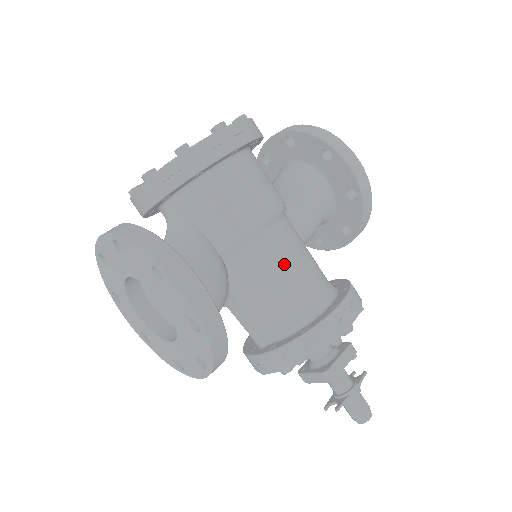
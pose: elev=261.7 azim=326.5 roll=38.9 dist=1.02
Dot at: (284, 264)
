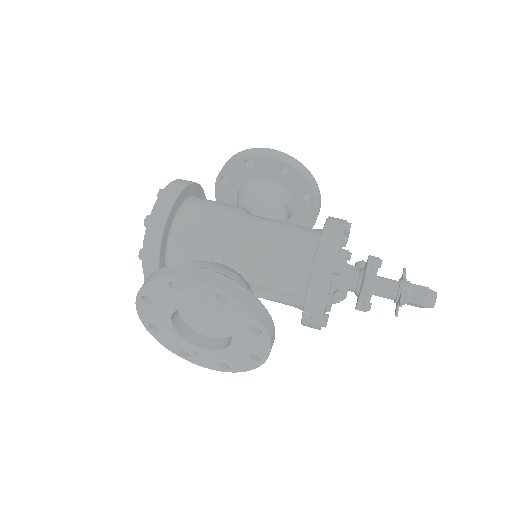
Dot at: (267, 236)
